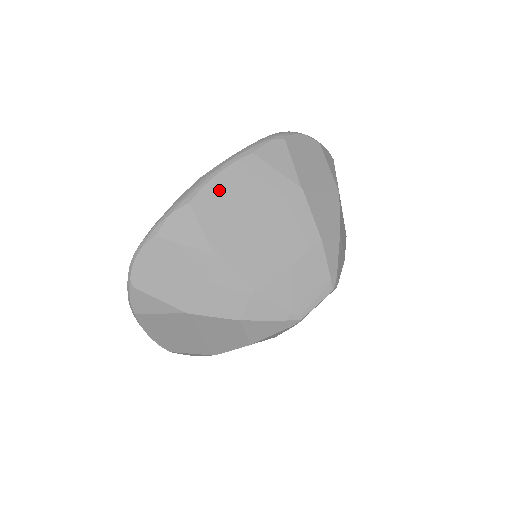
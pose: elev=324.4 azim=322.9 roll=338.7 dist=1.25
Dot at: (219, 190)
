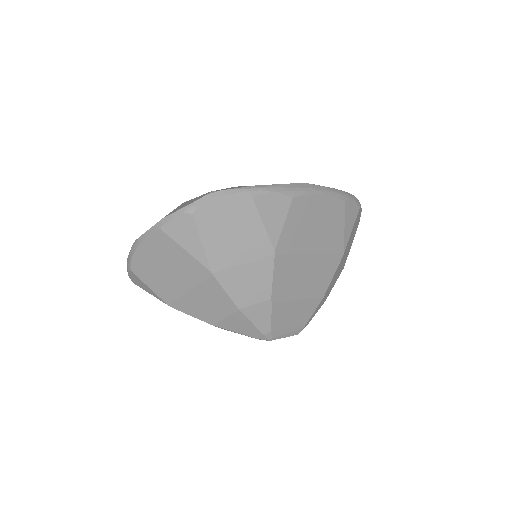
Dot at: (312, 207)
